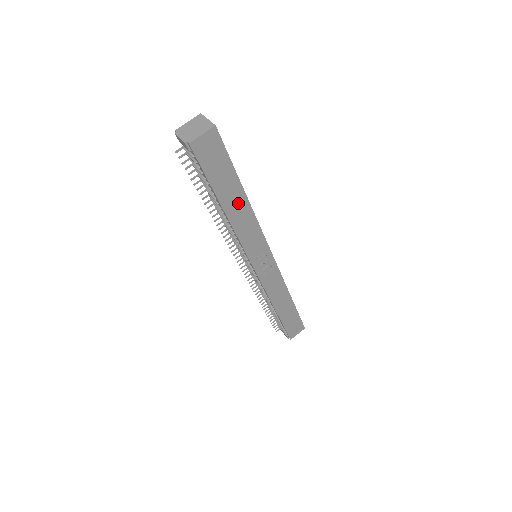
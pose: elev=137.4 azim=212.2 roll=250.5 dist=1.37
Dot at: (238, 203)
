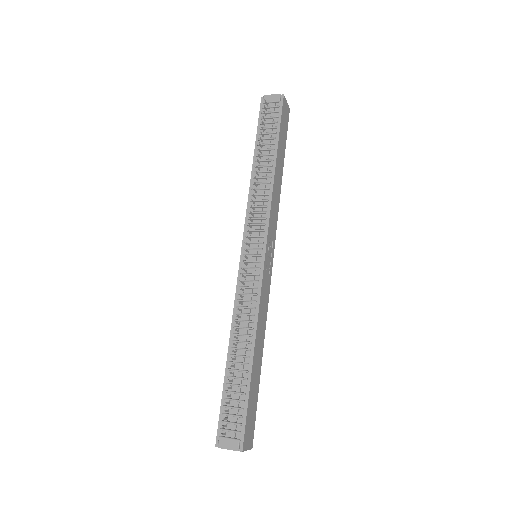
Dot at: (279, 171)
